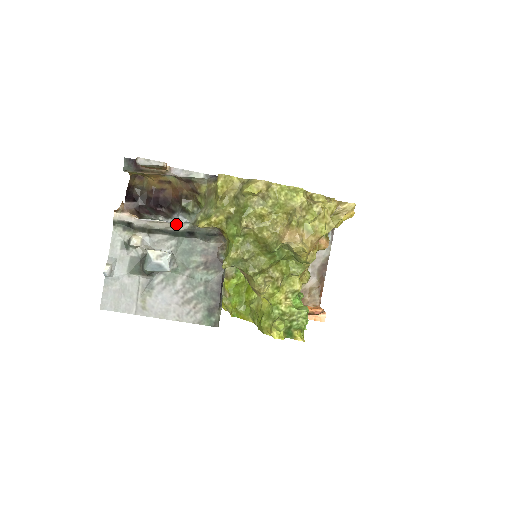
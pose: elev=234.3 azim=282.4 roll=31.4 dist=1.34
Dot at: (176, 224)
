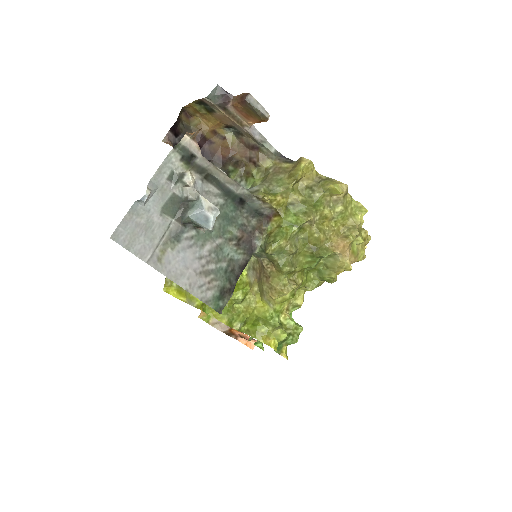
Dot at: (237, 184)
